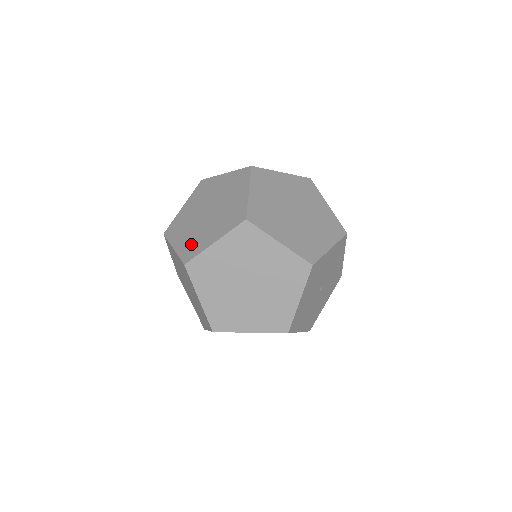
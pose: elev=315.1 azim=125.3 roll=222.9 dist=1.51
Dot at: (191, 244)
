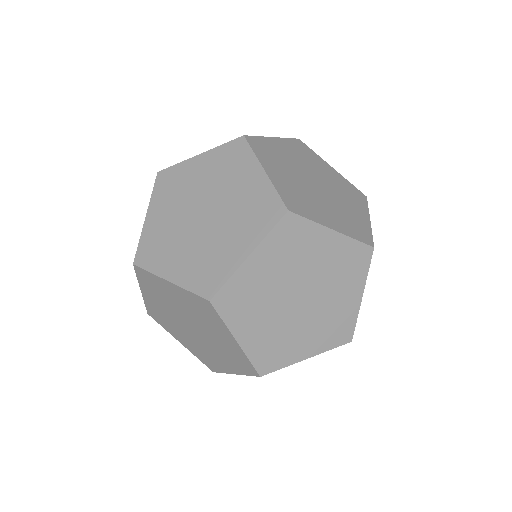
Dot at: (202, 268)
